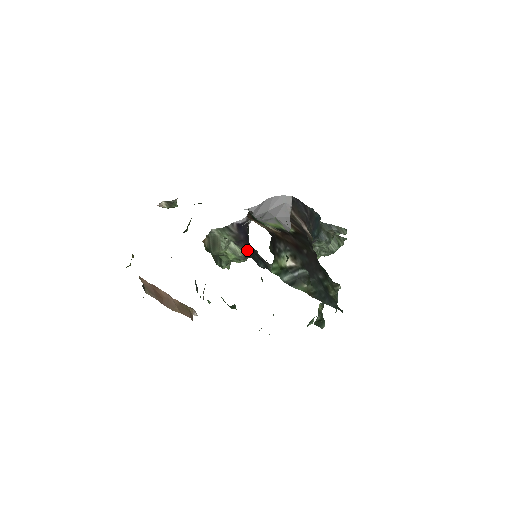
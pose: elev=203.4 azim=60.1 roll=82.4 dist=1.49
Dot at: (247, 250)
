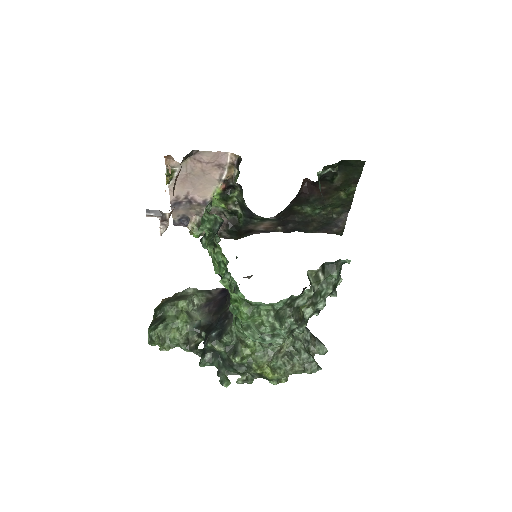
Dot at: (208, 318)
